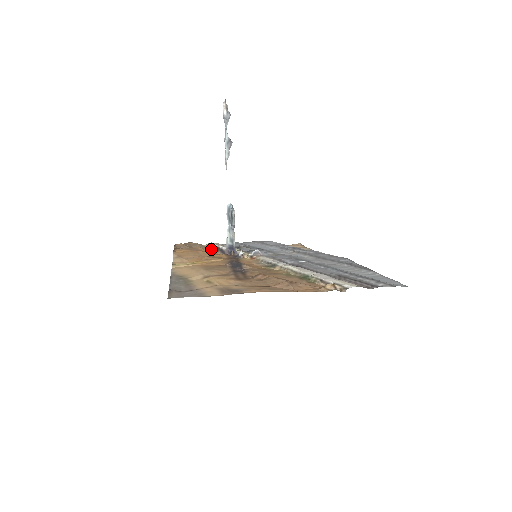
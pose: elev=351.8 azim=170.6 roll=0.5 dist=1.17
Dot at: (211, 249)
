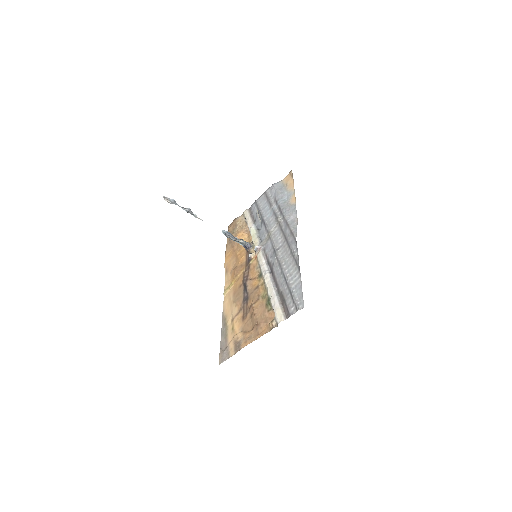
Dot at: (245, 223)
